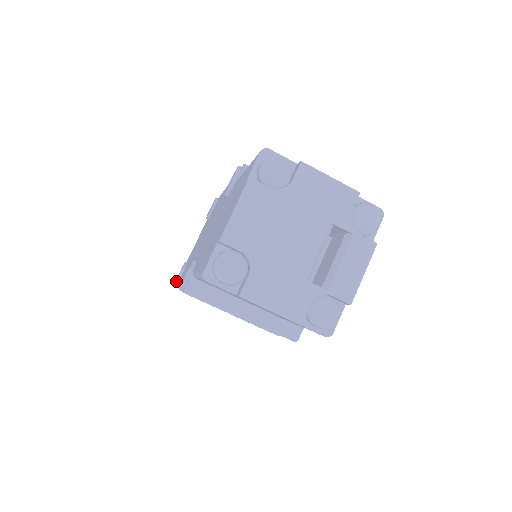
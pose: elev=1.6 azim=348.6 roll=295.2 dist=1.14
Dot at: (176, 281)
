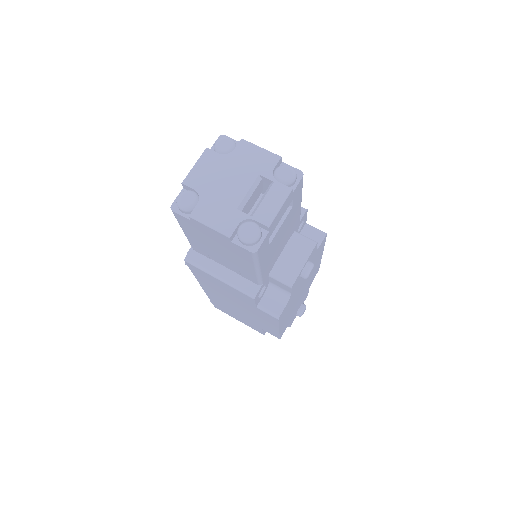
Dot at: occluded
